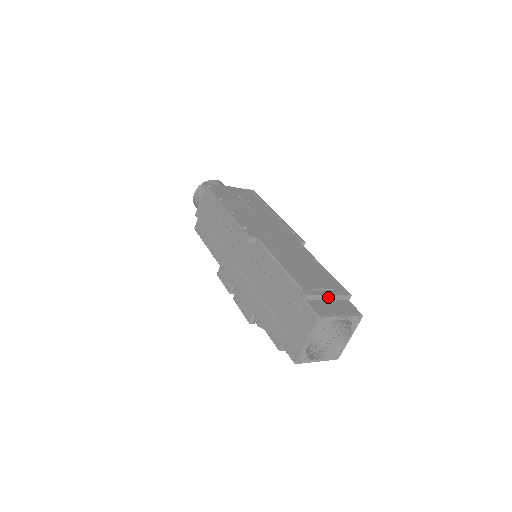
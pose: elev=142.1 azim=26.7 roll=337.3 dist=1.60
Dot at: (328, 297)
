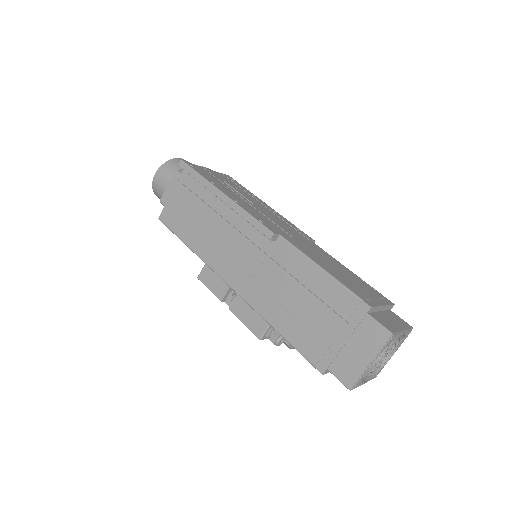
Dot at: (381, 308)
